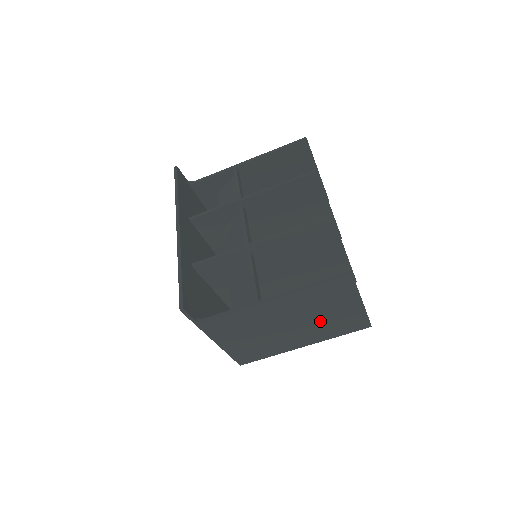
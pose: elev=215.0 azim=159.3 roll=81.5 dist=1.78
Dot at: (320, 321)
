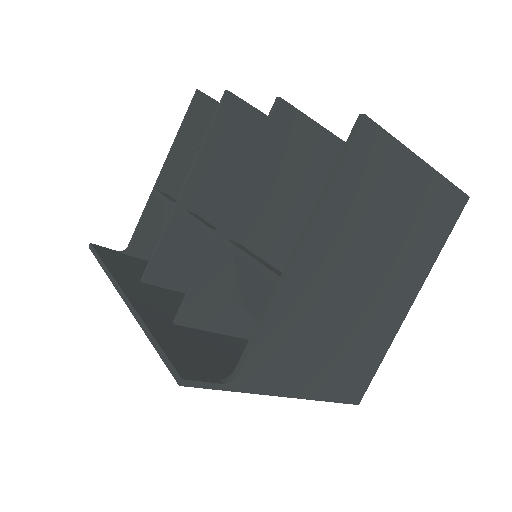
Dot at: (395, 242)
